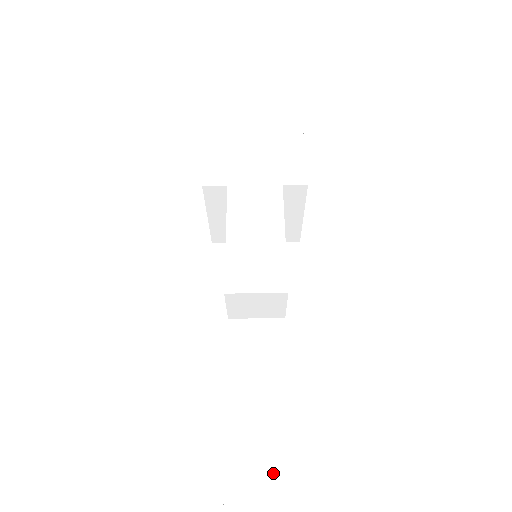
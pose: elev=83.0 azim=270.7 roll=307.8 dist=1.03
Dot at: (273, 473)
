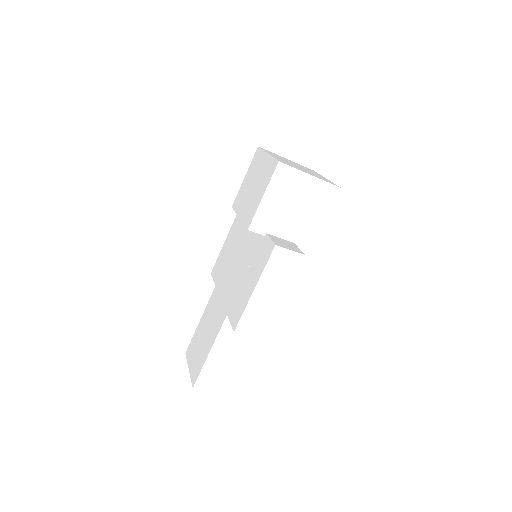
Dot at: (218, 379)
